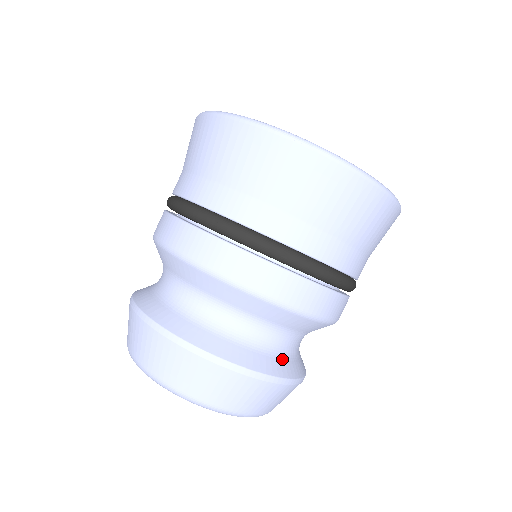
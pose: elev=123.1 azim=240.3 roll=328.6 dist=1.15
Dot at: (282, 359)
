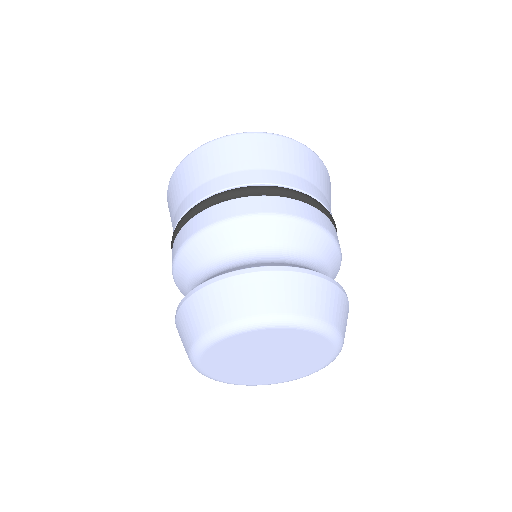
Dot at: occluded
